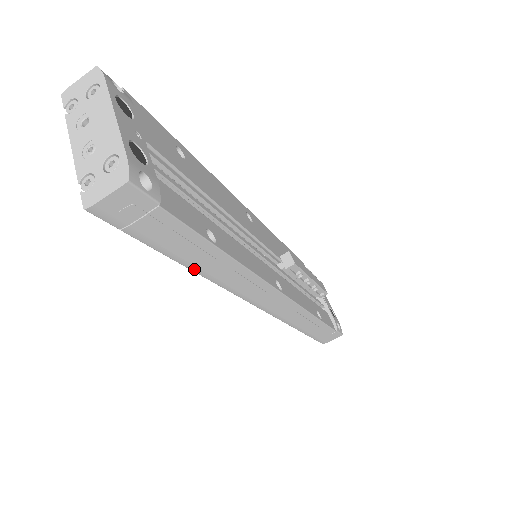
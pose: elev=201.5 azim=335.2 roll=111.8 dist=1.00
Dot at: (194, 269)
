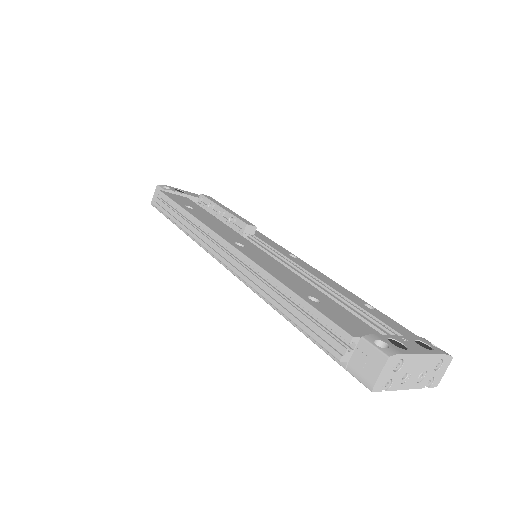
Dot at: occluded
